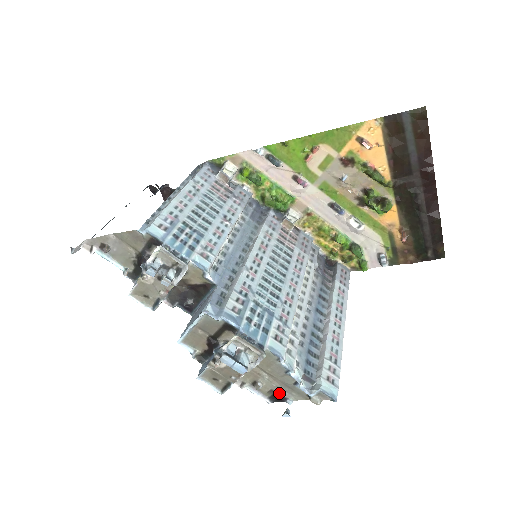
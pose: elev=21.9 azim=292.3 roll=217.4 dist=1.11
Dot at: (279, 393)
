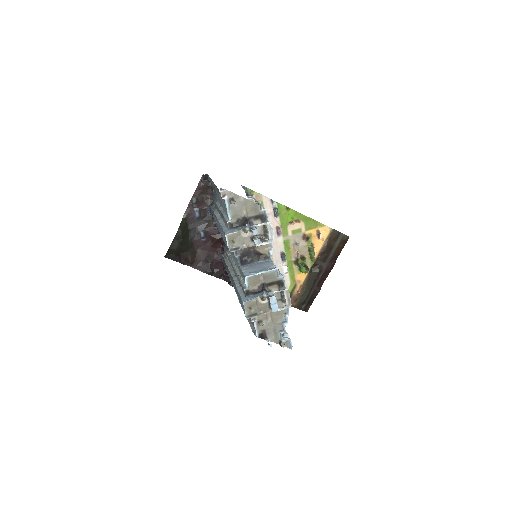
Dot at: (267, 333)
